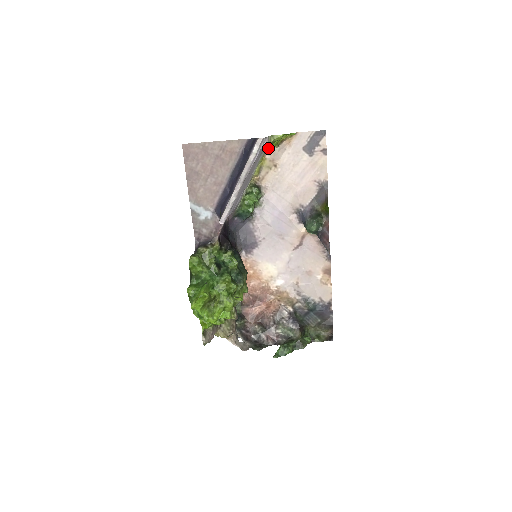
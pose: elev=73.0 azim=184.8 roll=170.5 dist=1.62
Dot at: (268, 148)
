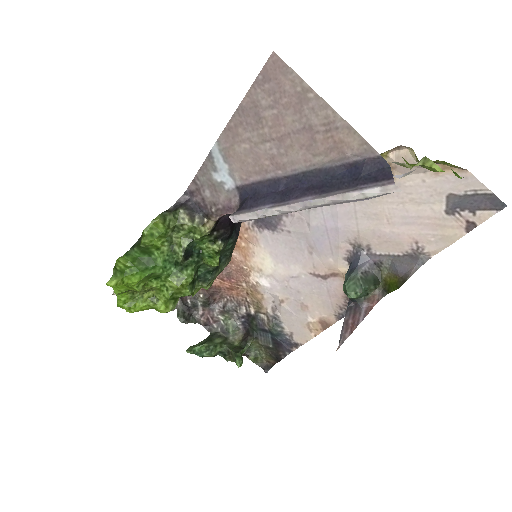
Dot at: (405, 147)
